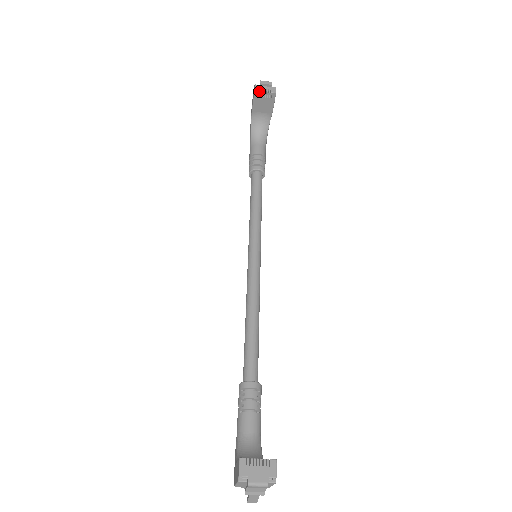
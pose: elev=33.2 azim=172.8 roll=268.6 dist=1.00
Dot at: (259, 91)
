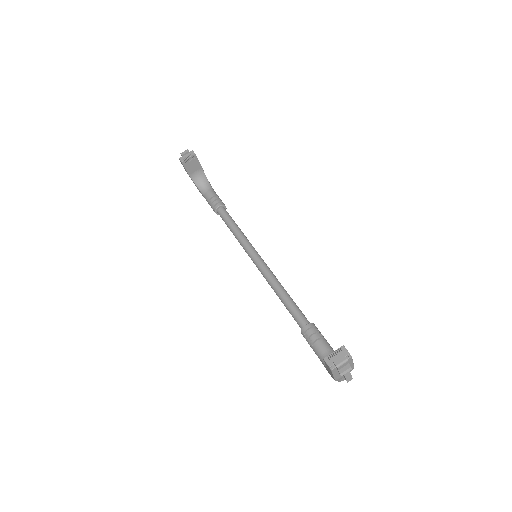
Dot at: (184, 160)
